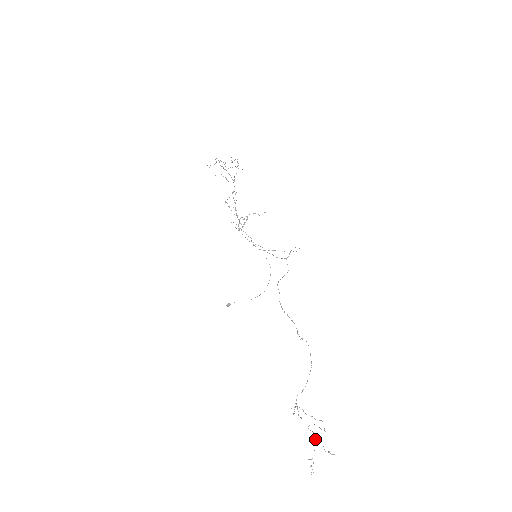
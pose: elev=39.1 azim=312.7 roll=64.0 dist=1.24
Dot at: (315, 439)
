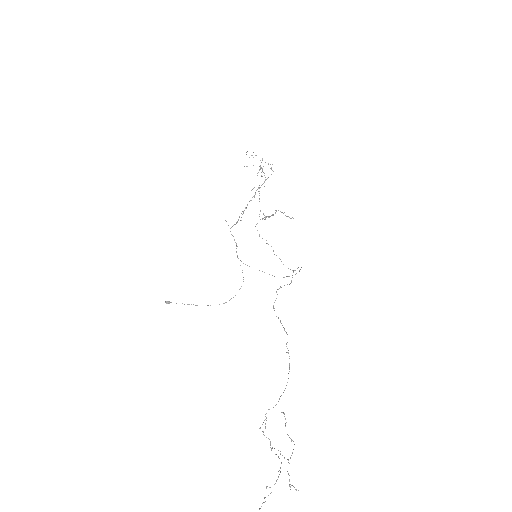
Dot at: occluded
